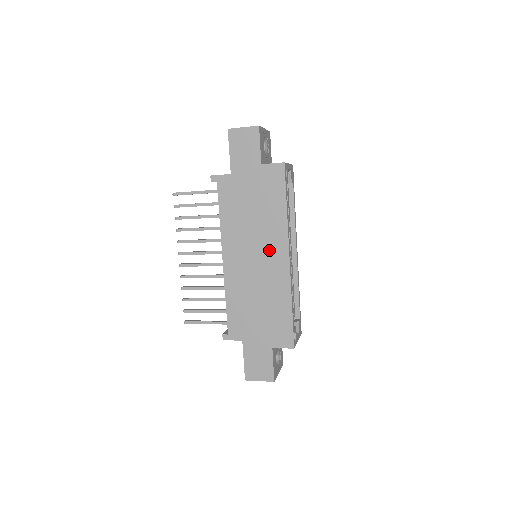
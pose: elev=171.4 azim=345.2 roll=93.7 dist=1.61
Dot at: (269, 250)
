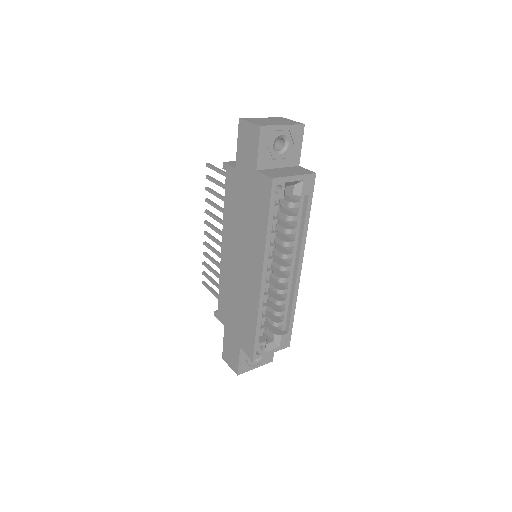
Dot at: (250, 261)
